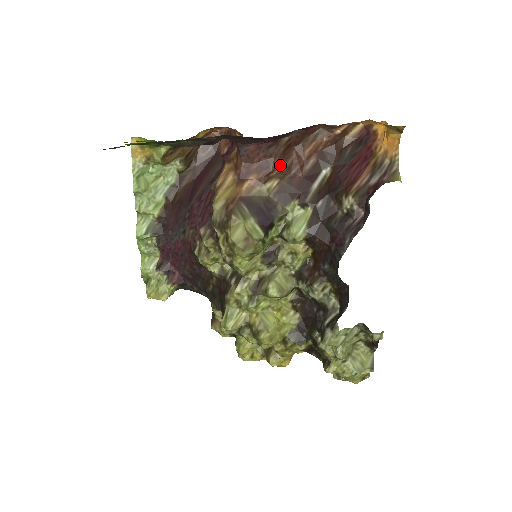
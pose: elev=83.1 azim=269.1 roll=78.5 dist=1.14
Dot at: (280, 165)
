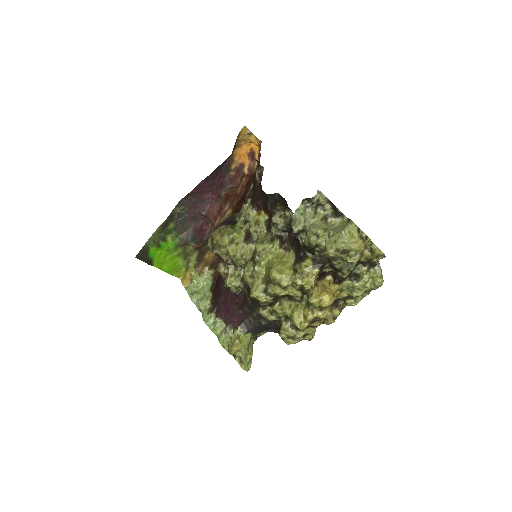
Dot at: (227, 203)
